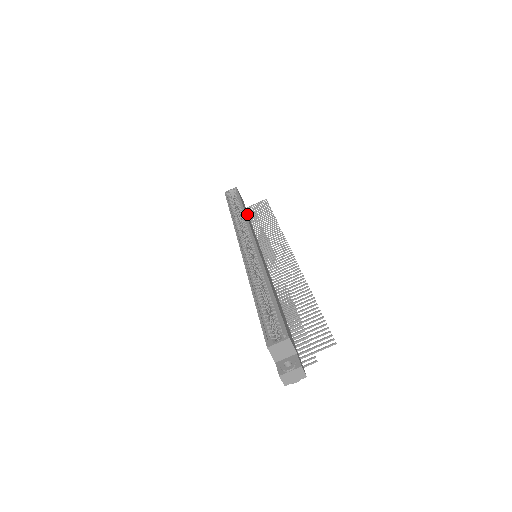
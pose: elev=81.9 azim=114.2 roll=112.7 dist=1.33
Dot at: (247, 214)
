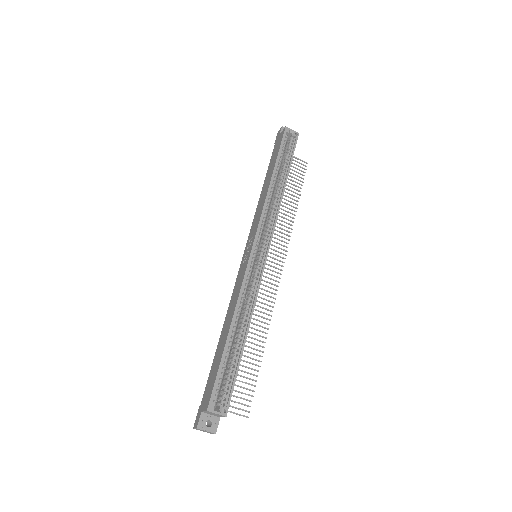
Dot at: occluded
